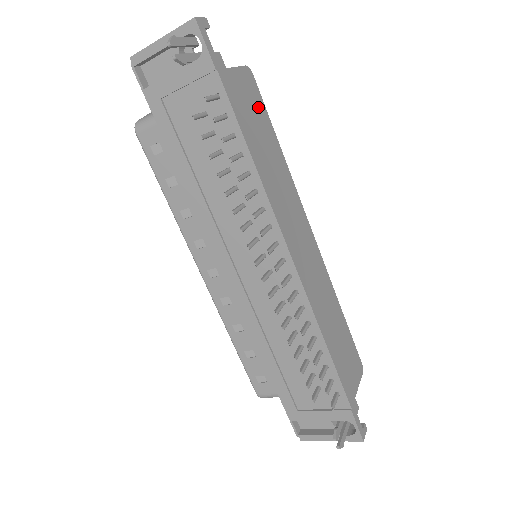
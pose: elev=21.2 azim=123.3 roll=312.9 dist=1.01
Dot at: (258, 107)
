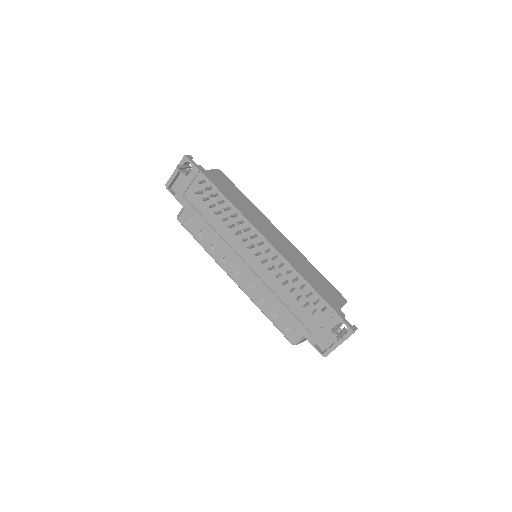
Dot at: (228, 183)
